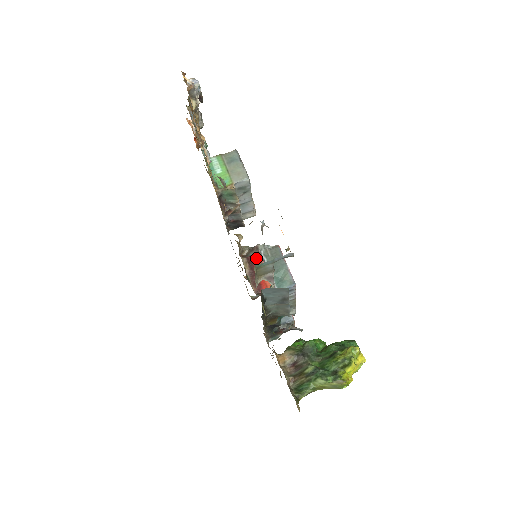
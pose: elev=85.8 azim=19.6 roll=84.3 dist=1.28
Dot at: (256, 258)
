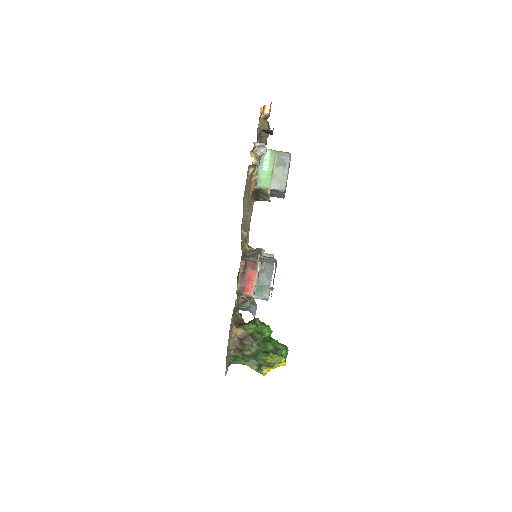
Dot at: (252, 265)
